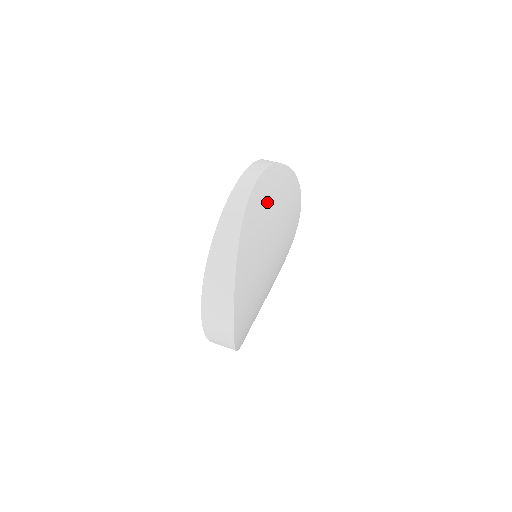
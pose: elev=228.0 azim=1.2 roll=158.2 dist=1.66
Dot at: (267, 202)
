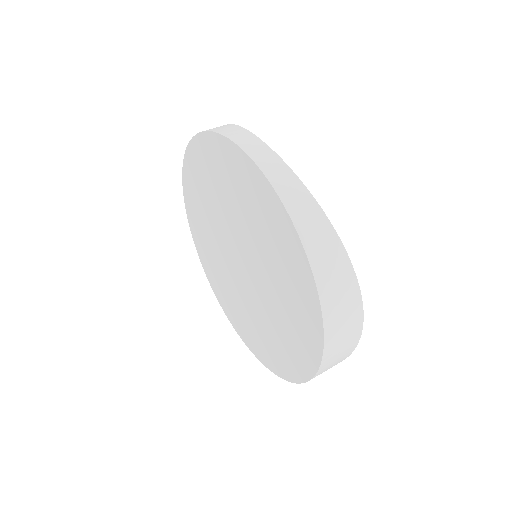
Dot at: occluded
